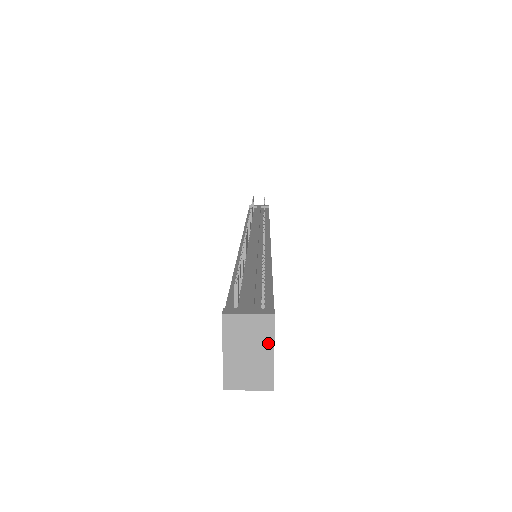
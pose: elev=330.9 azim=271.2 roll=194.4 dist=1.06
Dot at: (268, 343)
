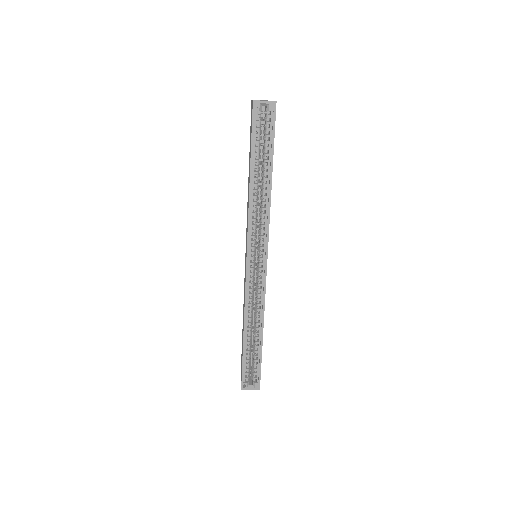
Dot at: occluded
